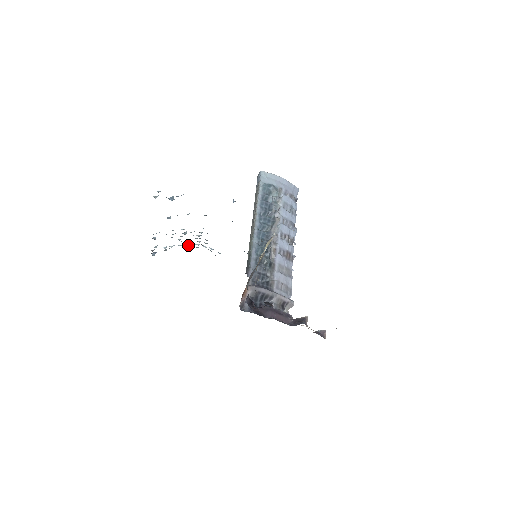
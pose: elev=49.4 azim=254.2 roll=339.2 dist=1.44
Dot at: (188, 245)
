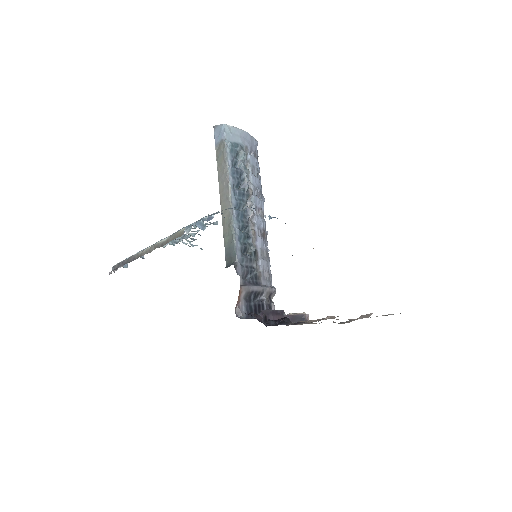
Dot at: (164, 245)
